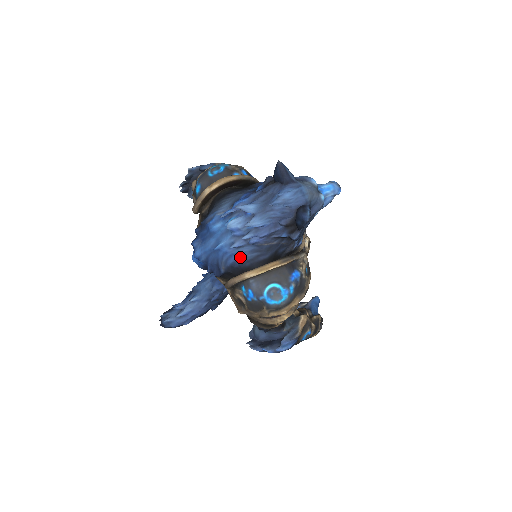
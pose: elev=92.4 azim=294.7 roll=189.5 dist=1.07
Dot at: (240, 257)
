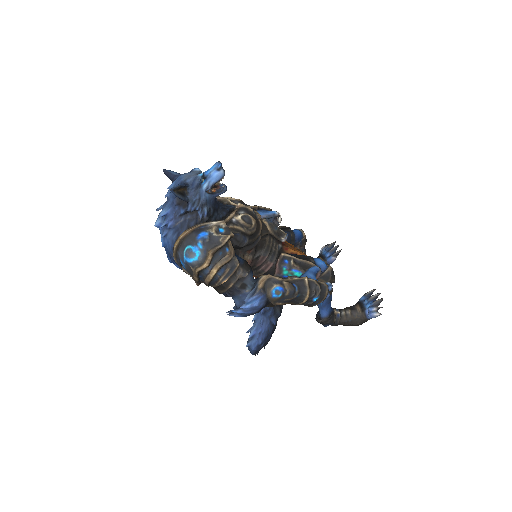
Dot at: (171, 242)
